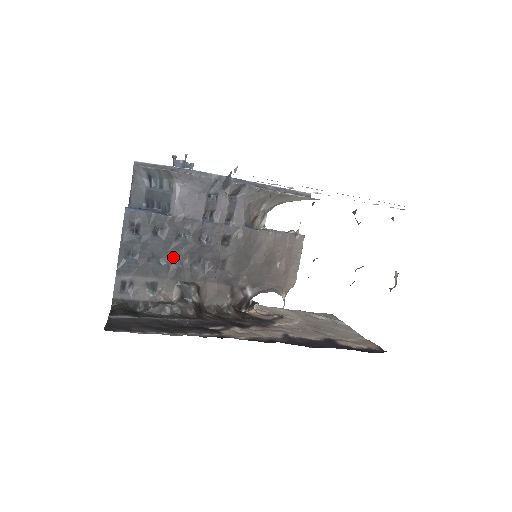
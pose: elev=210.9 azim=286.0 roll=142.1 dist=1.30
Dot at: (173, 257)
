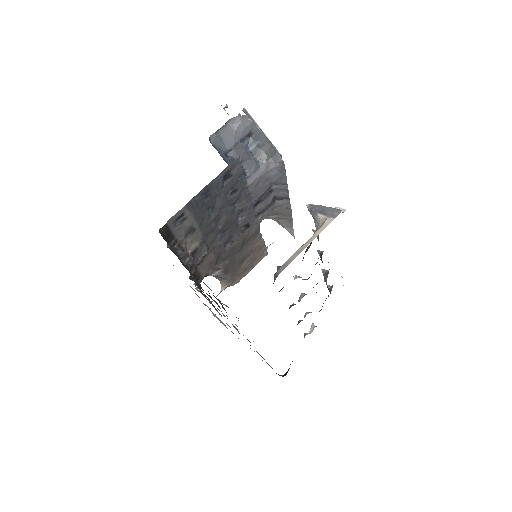
Dot at: (218, 217)
